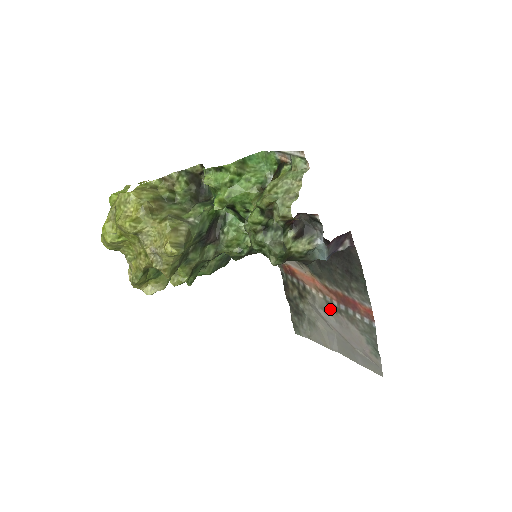
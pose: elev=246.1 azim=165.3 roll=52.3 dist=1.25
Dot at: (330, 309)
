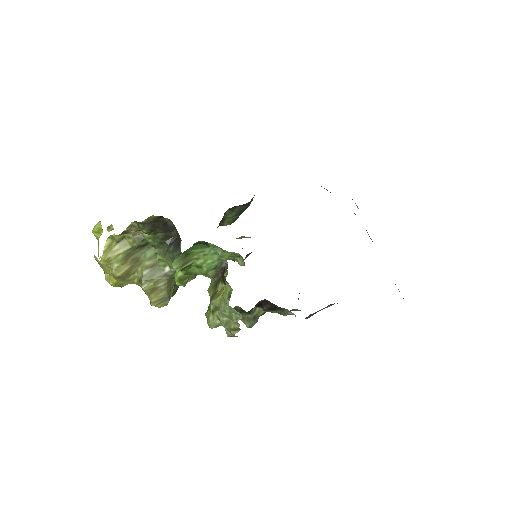
Dot at: occluded
